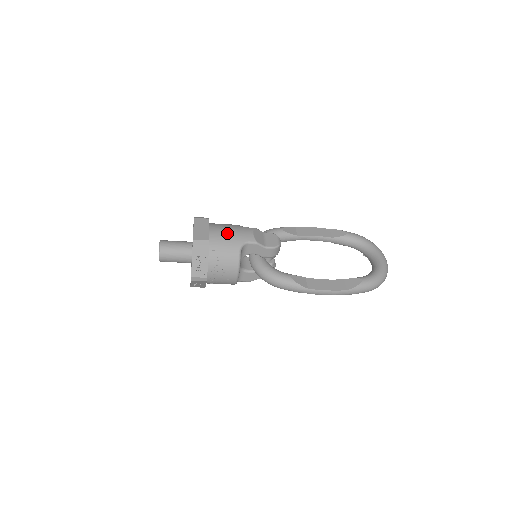
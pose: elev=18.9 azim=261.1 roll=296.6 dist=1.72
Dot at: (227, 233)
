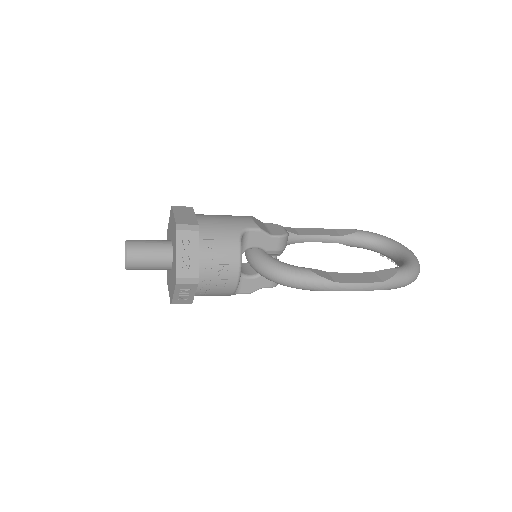
Dot at: (219, 219)
